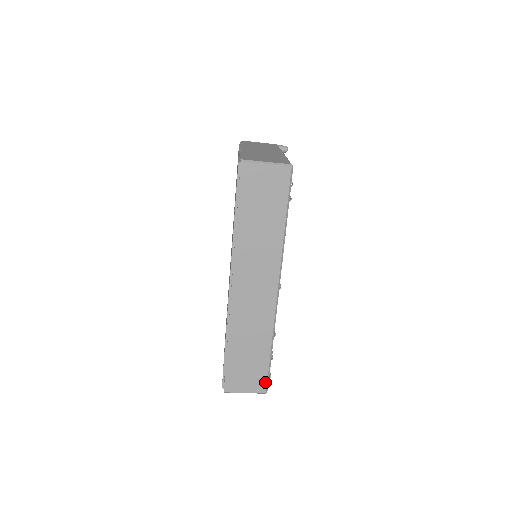
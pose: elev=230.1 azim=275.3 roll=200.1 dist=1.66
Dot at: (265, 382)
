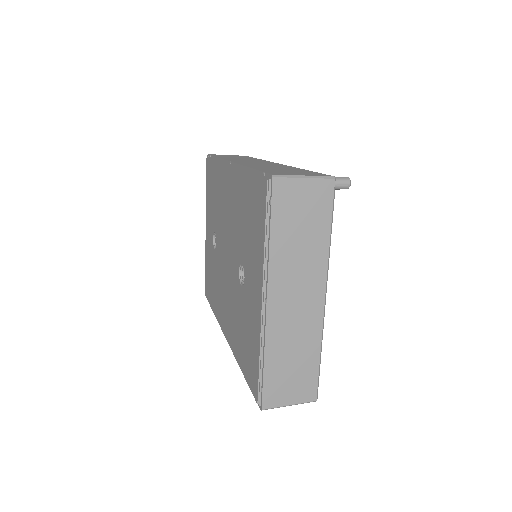
Dot at: occluded
